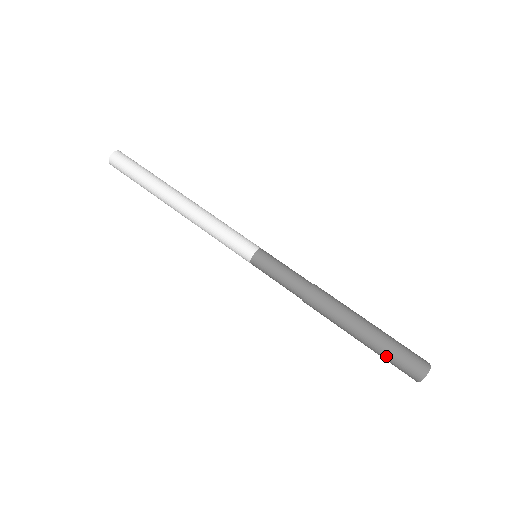
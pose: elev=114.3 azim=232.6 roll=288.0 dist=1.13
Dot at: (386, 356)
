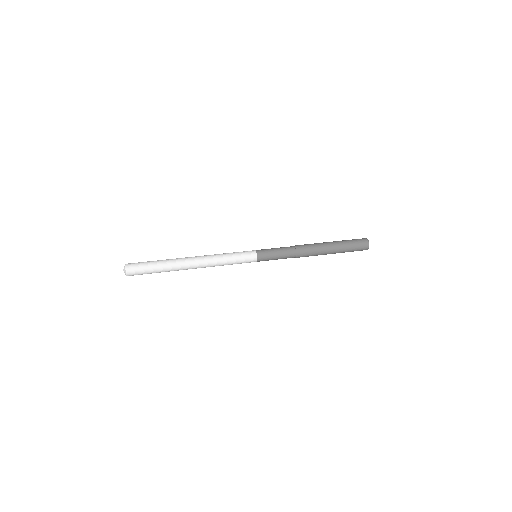
Dot at: (349, 249)
